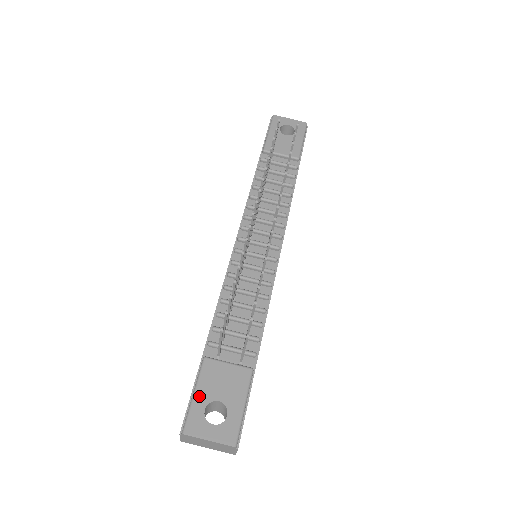
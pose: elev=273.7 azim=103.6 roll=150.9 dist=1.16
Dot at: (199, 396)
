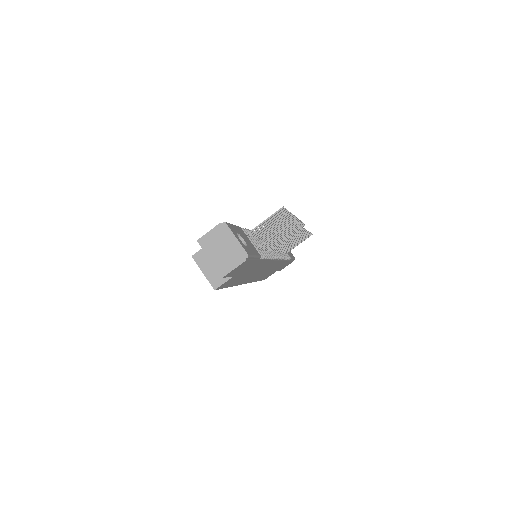
Dot at: (236, 228)
